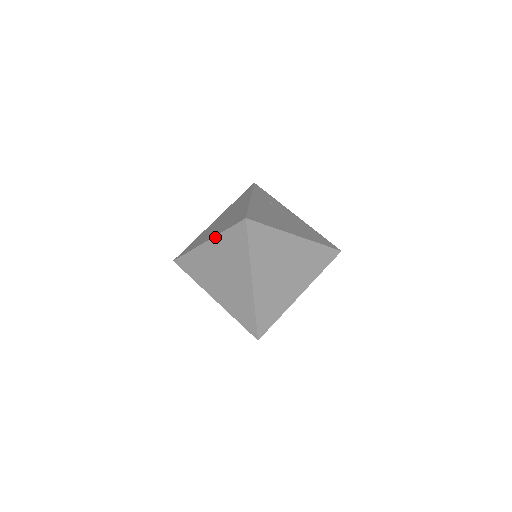
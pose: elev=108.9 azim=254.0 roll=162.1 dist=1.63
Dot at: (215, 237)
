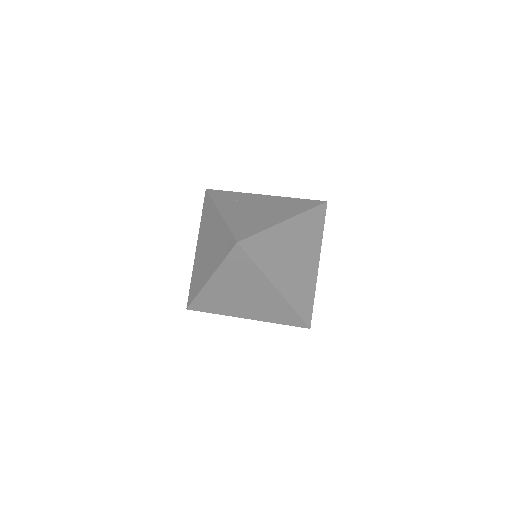
Dot at: (216, 272)
